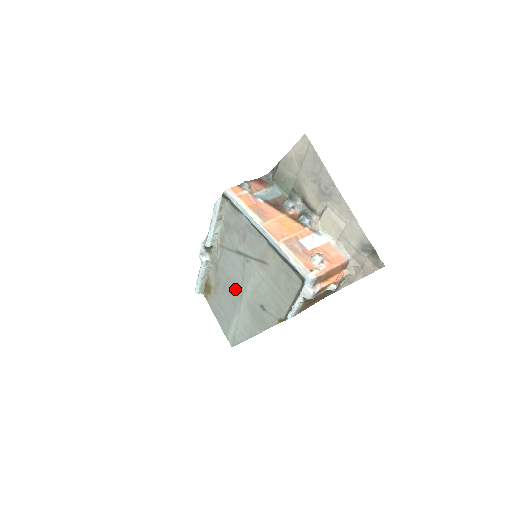
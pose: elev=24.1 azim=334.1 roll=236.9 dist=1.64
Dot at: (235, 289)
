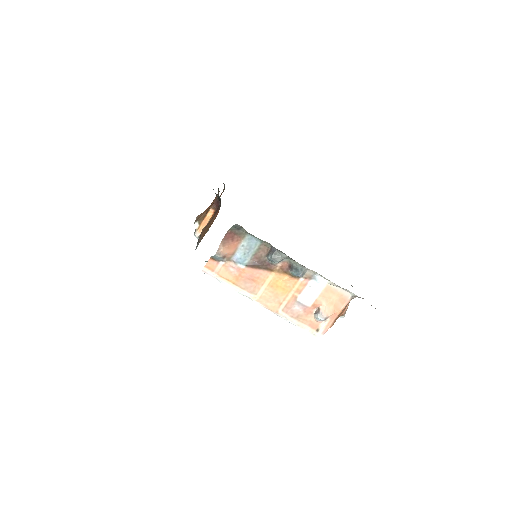
Dot at: occluded
